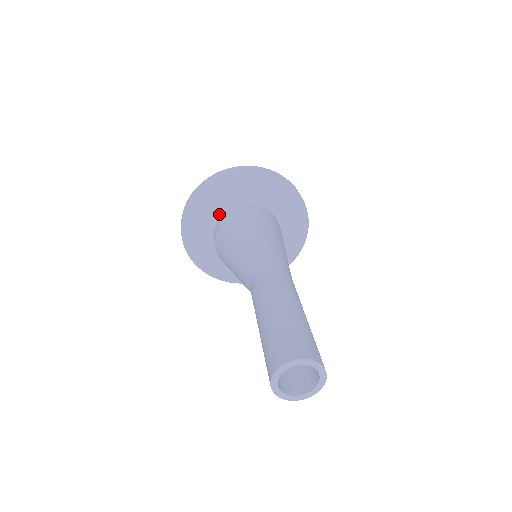
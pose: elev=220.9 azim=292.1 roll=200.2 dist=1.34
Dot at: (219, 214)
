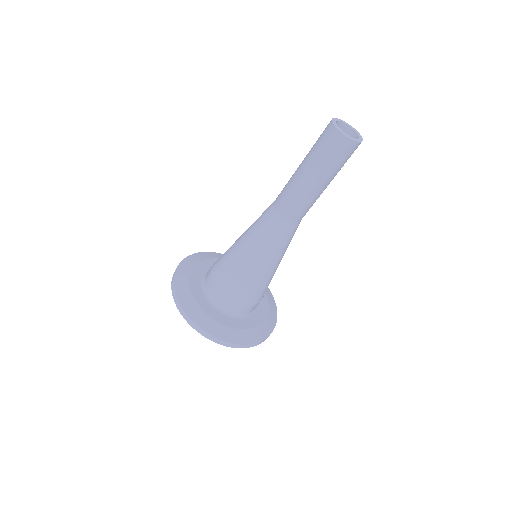
Dot at: occluded
